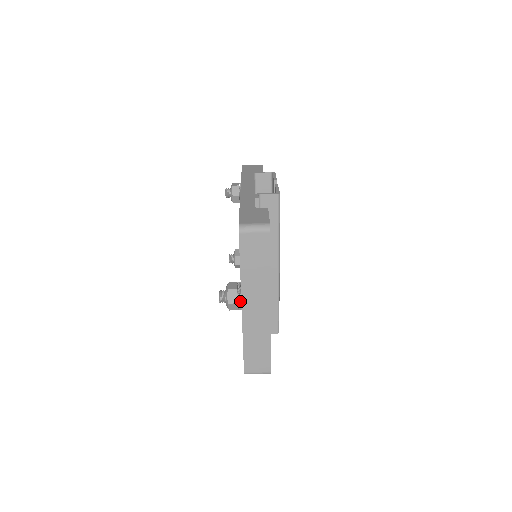
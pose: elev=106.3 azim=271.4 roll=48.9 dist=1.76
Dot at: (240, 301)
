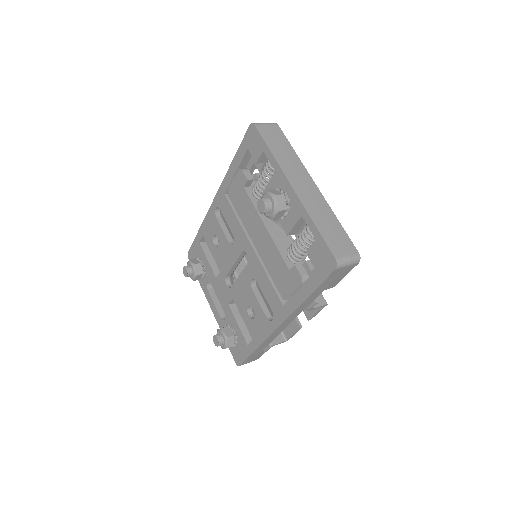
Dot at: (285, 192)
